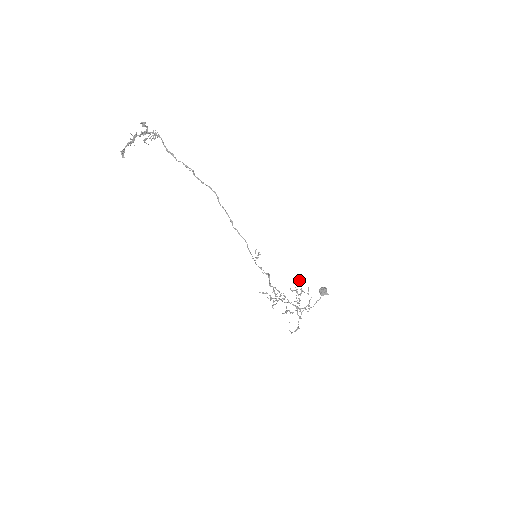
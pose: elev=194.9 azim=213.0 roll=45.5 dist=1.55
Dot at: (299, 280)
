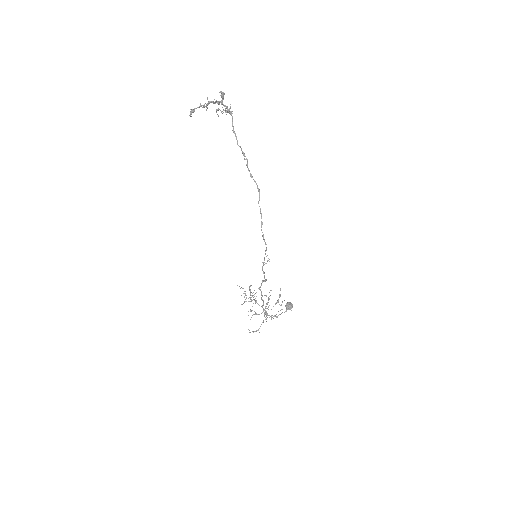
Dot at: occluded
